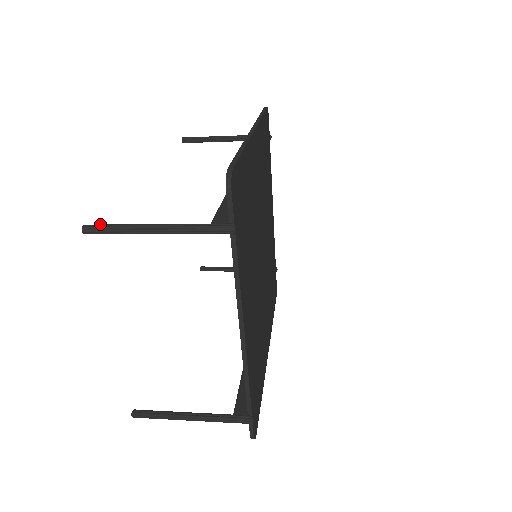
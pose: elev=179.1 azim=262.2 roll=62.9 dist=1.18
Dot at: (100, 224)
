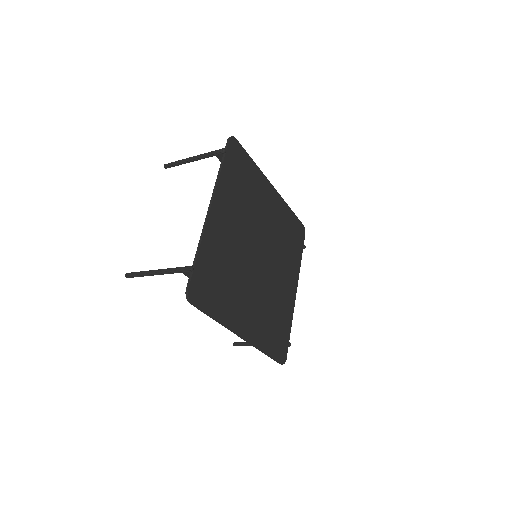
Dot at: occluded
